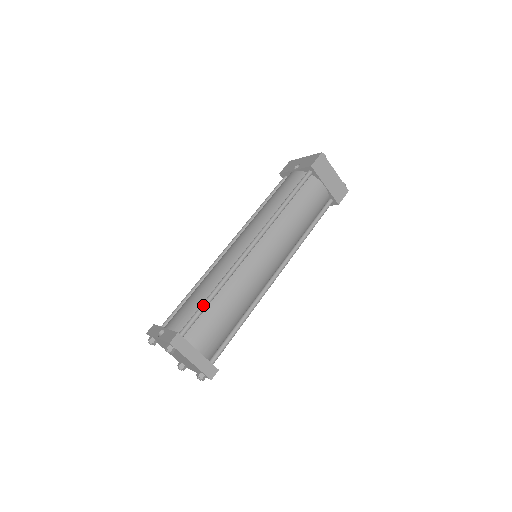
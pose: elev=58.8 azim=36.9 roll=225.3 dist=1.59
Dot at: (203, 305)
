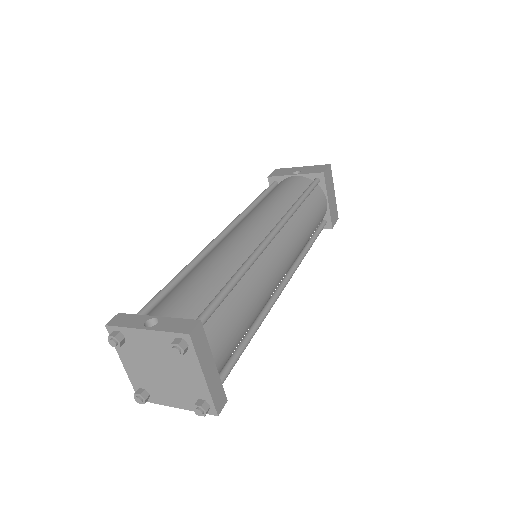
Dot at: (225, 291)
